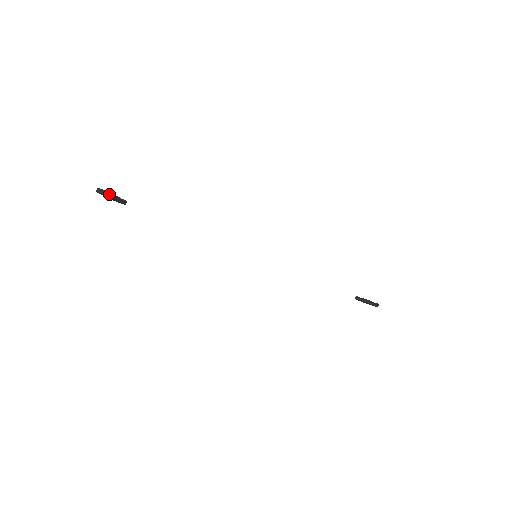
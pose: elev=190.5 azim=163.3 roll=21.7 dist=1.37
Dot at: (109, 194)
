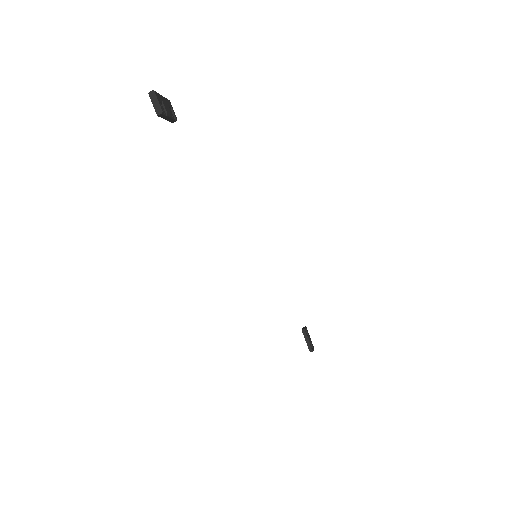
Dot at: (160, 113)
